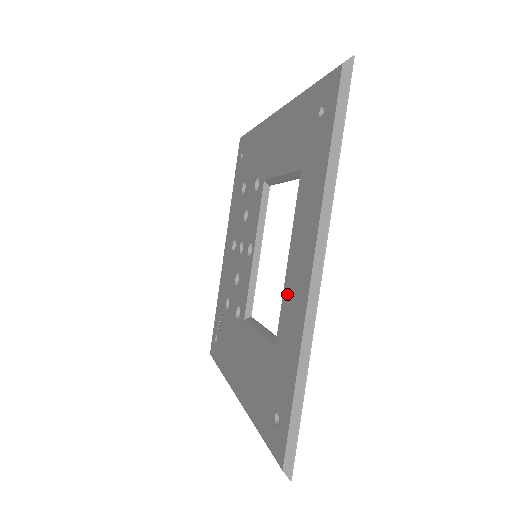
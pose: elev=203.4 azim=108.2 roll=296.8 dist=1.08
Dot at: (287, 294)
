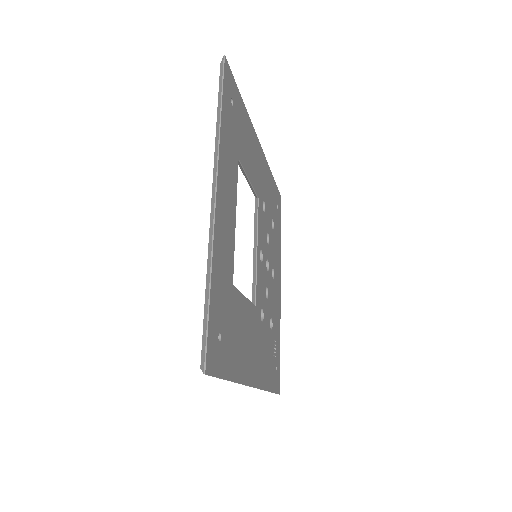
Dot at: occluded
